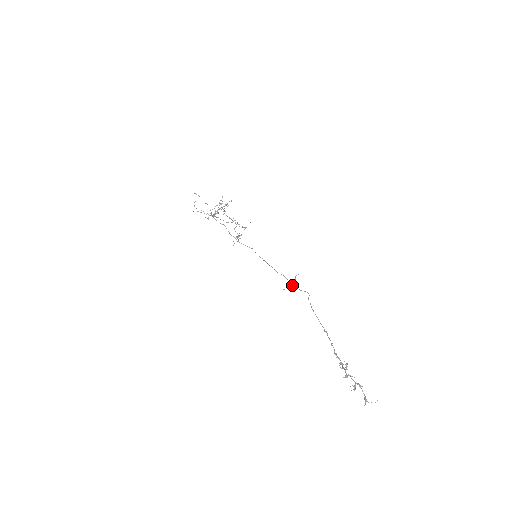
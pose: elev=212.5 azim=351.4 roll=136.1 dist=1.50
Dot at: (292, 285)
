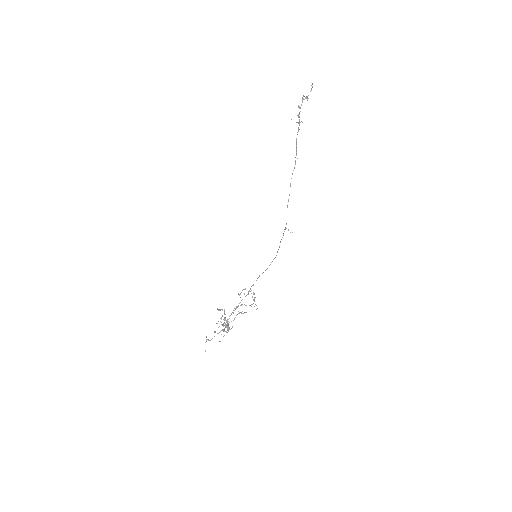
Dot at: occluded
